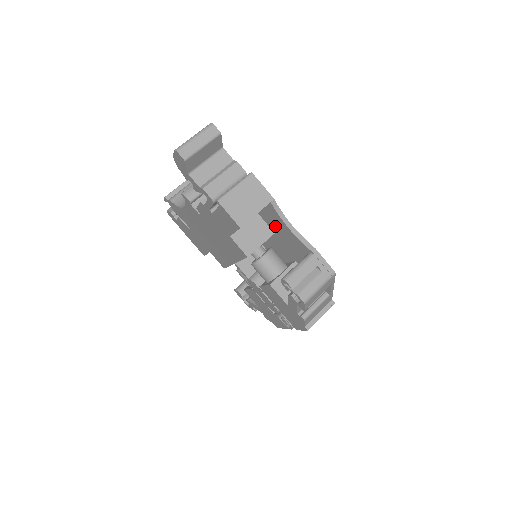
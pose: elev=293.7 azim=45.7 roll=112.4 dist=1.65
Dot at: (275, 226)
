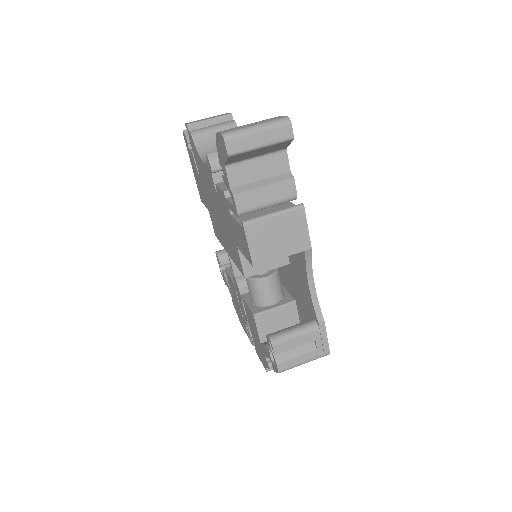
Dot at: (295, 263)
